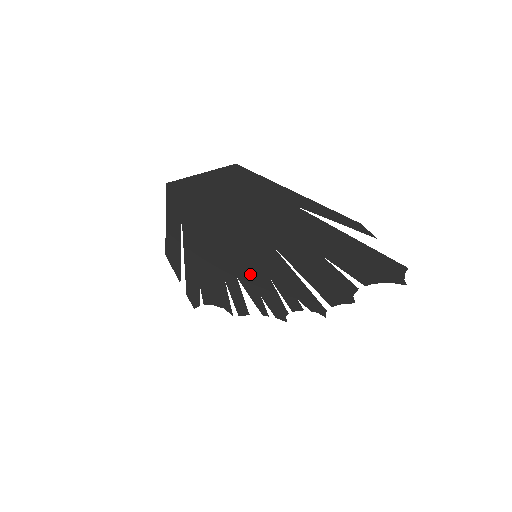
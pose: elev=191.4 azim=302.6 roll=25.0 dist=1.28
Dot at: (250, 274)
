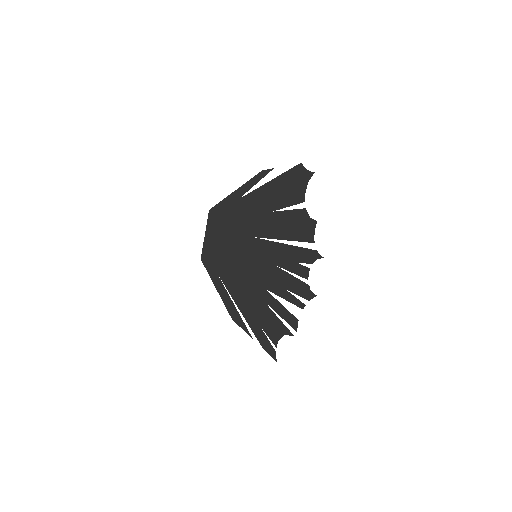
Dot at: (266, 276)
